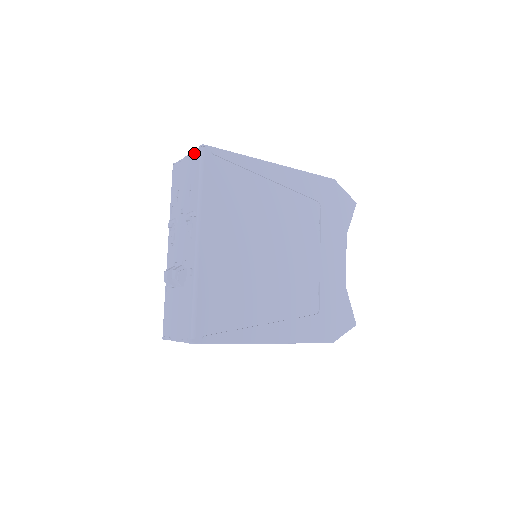
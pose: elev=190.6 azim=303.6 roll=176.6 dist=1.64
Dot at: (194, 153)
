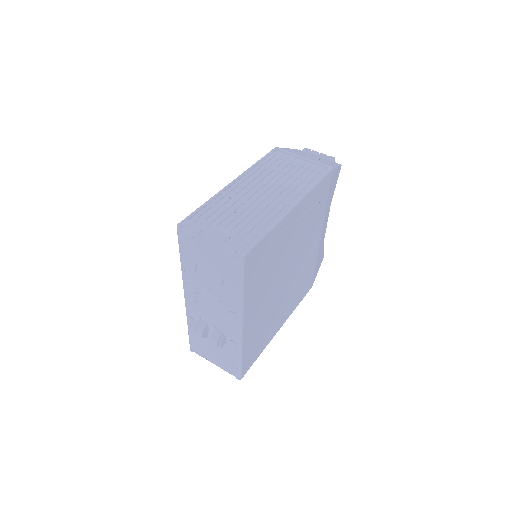
Dot at: (227, 255)
